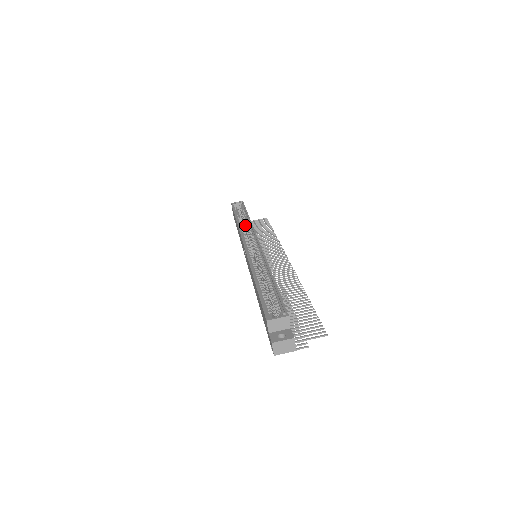
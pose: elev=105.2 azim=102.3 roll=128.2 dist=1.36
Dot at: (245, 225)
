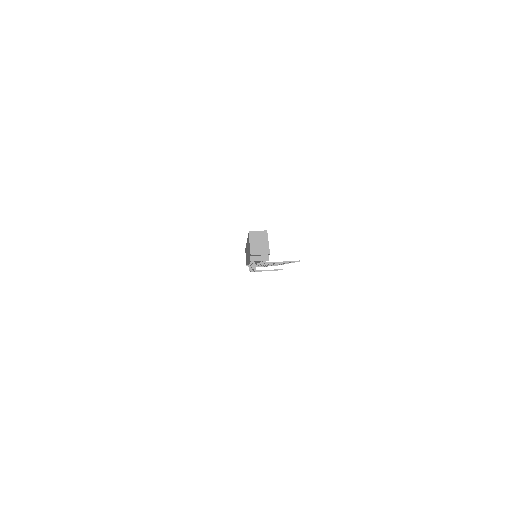
Dot at: occluded
